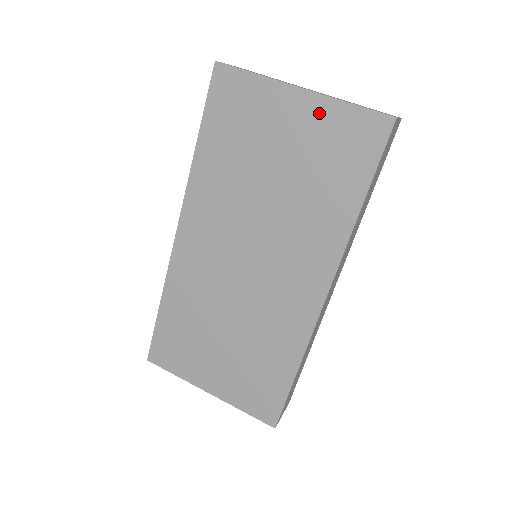
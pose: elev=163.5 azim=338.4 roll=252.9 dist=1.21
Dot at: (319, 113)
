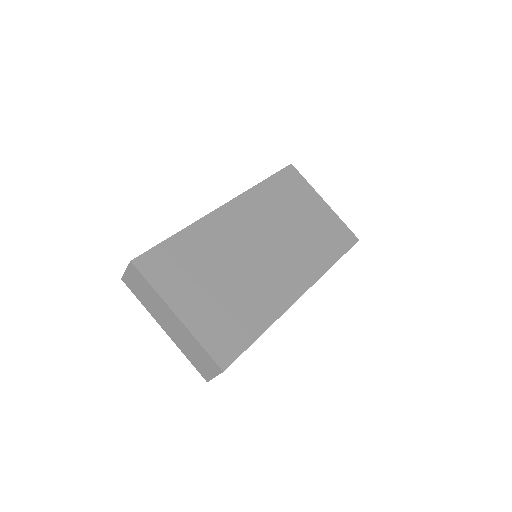
Dot at: (329, 215)
